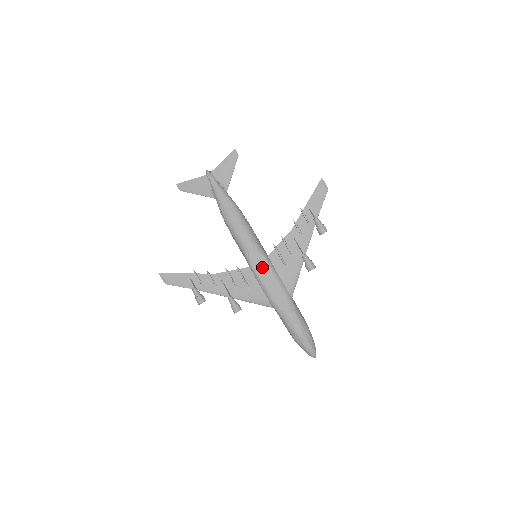
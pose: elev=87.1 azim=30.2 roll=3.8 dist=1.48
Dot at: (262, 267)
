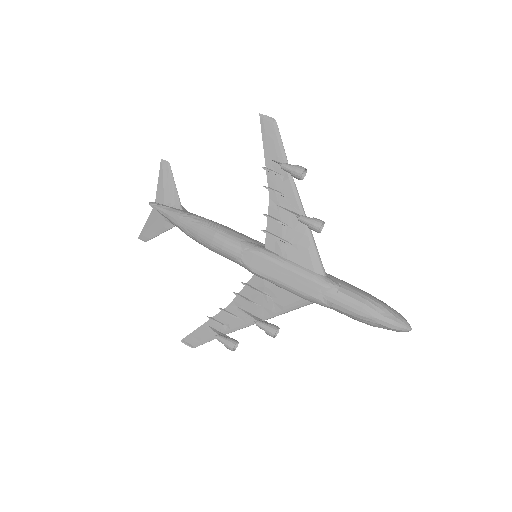
Dot at: (265, 265)
